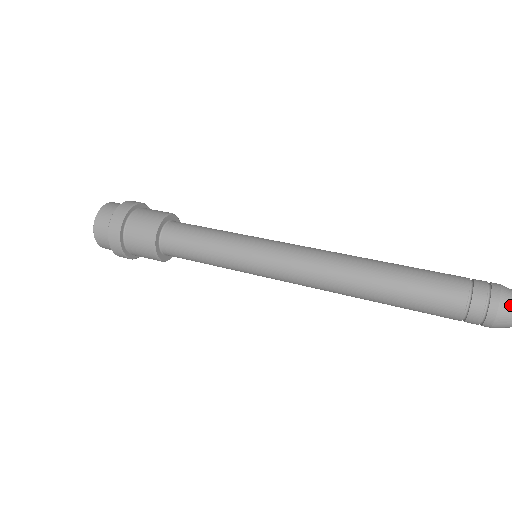
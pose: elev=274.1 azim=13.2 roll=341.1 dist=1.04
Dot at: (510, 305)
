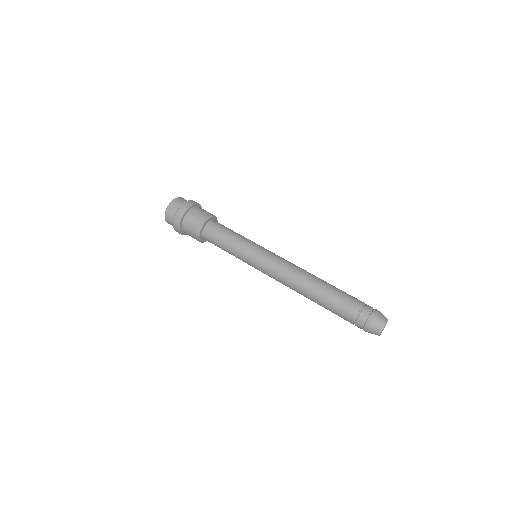
Dot at: (379, 322)
